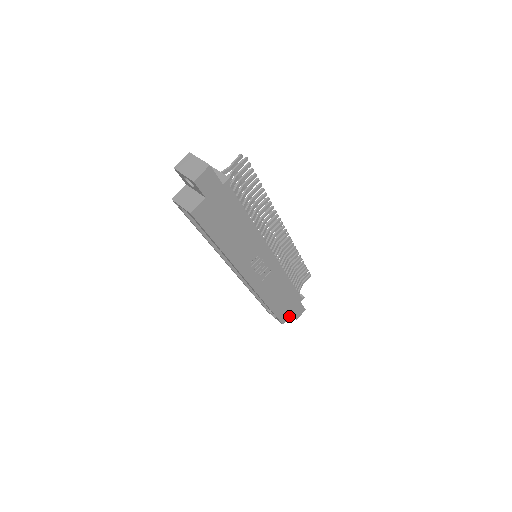
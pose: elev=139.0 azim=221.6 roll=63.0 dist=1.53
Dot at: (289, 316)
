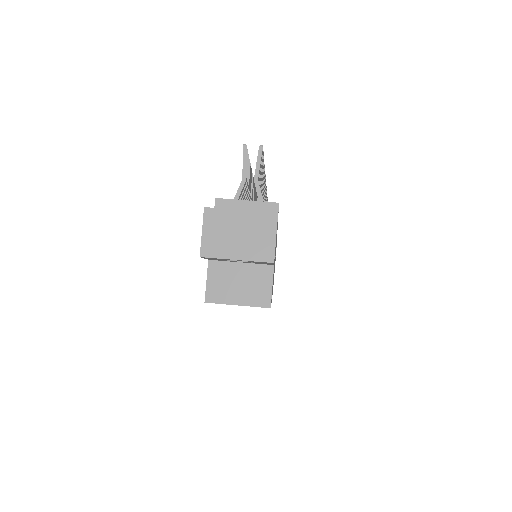
Dot at: occluded
